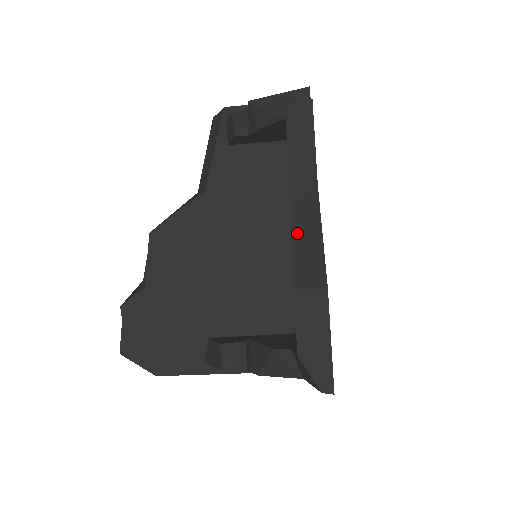
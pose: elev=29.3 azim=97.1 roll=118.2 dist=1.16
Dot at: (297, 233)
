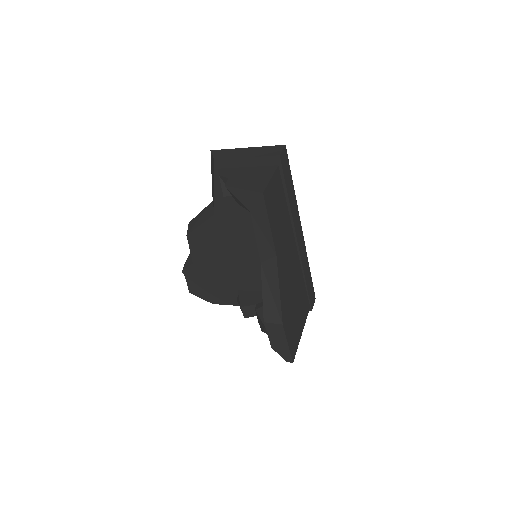
Dot at: (265, 287)
